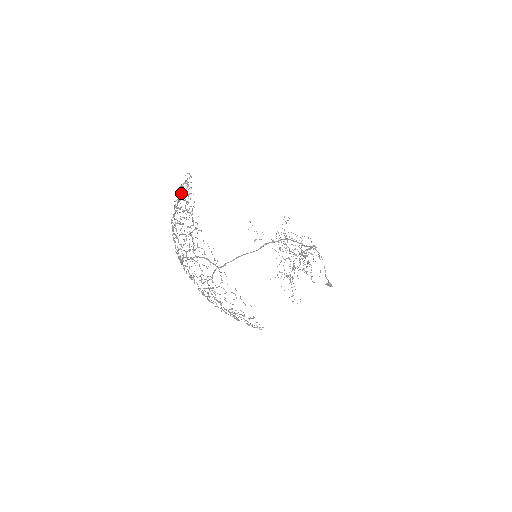
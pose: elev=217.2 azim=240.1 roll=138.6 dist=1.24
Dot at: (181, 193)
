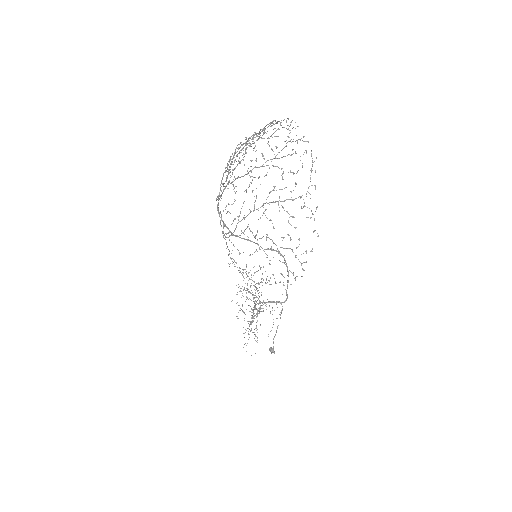
Dot at: occluded
